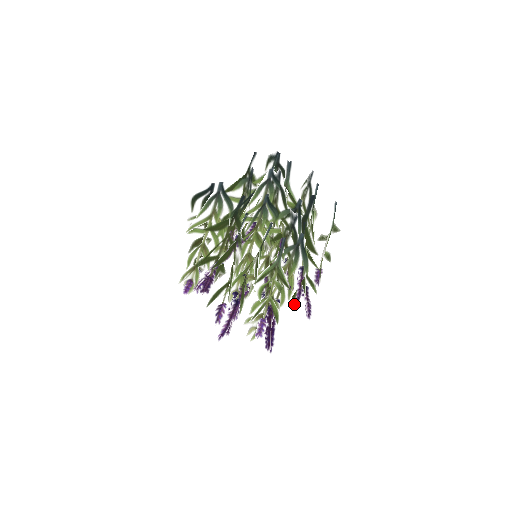
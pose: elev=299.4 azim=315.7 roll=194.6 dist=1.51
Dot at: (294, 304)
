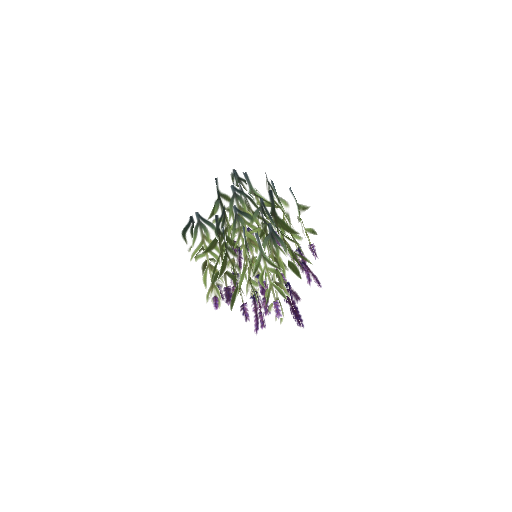
Dot at: (308, 281)
